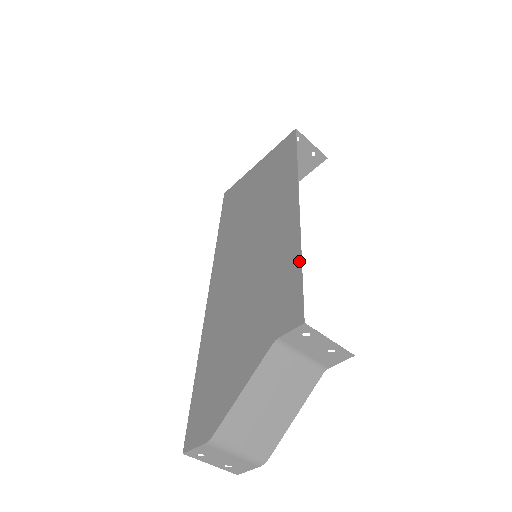
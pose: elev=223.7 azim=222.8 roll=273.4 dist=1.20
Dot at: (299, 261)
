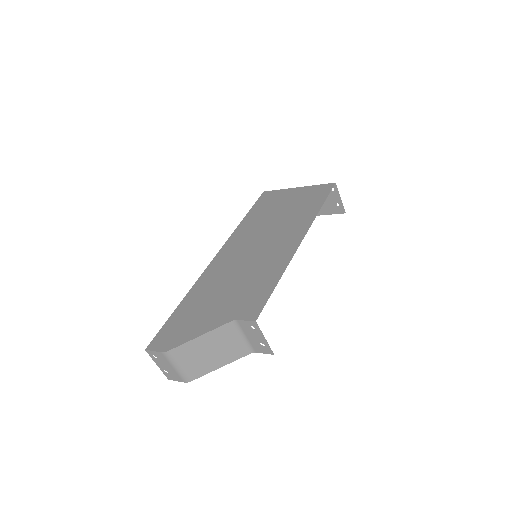
Dot at: (277, 281)
